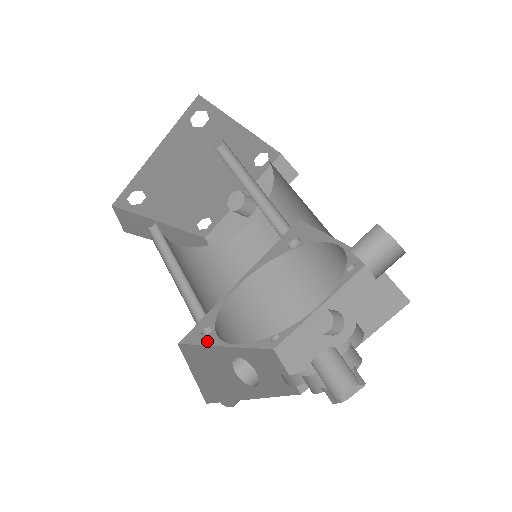
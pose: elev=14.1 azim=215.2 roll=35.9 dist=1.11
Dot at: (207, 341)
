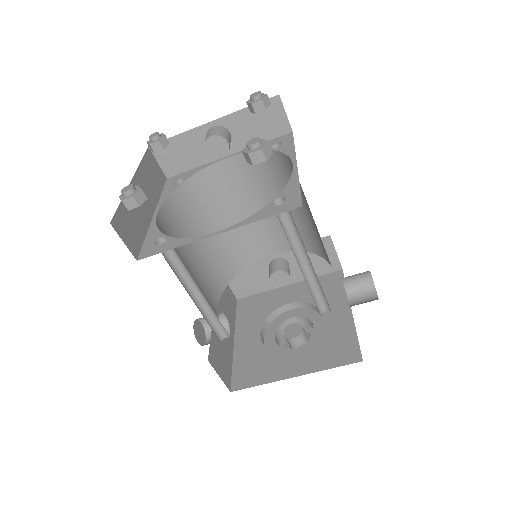
Dot at: occluded
